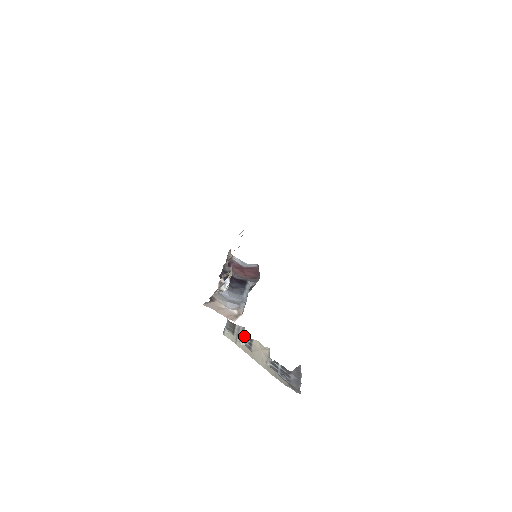
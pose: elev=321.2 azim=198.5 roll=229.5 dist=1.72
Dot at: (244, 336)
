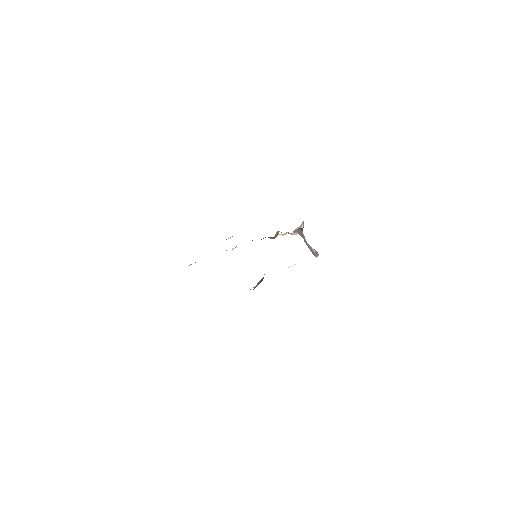
Dot at: occluded
